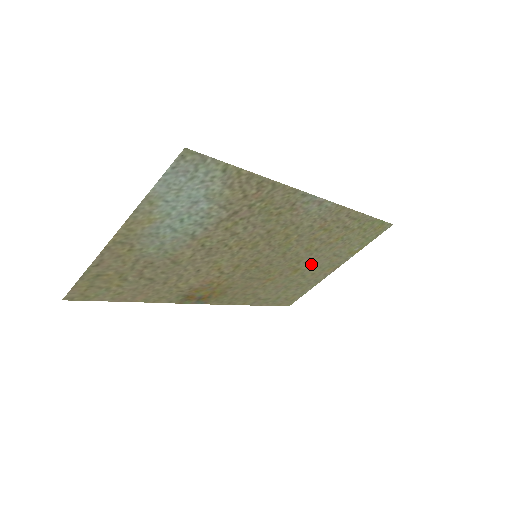
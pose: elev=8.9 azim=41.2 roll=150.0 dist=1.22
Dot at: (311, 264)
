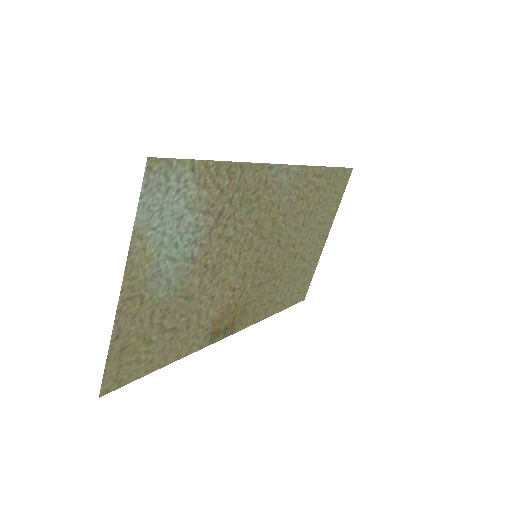
Dot at: (305, 243)
